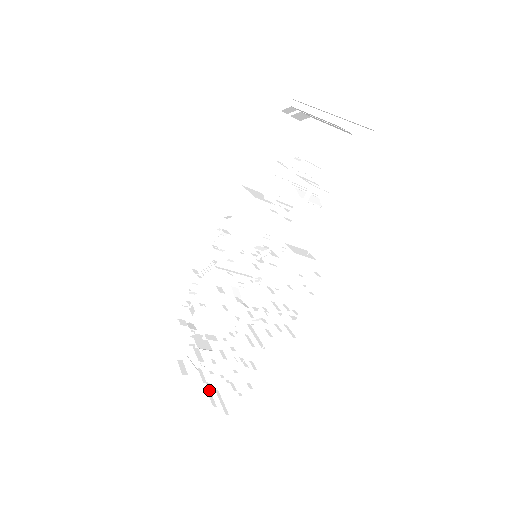
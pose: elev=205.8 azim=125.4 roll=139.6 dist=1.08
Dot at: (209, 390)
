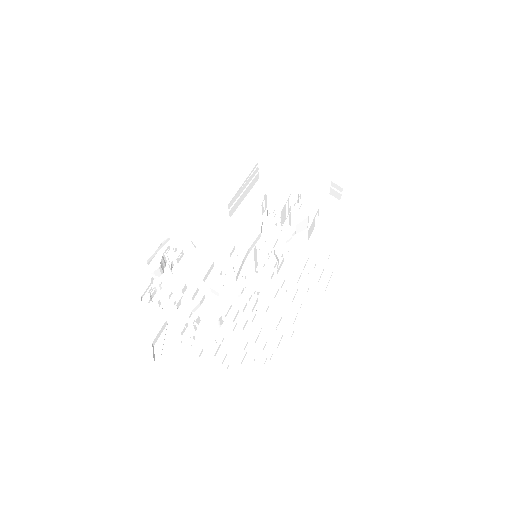
Dot at: (227, 369)
